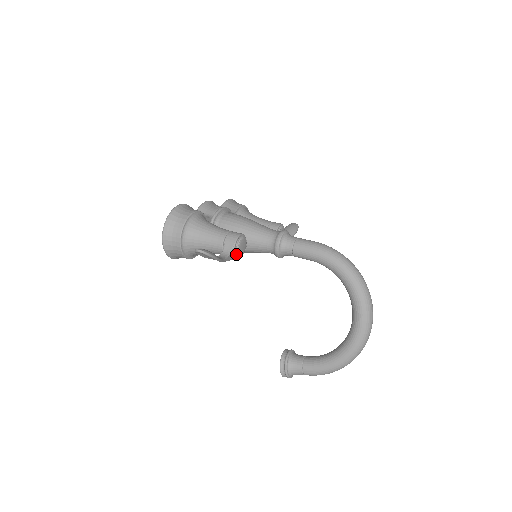
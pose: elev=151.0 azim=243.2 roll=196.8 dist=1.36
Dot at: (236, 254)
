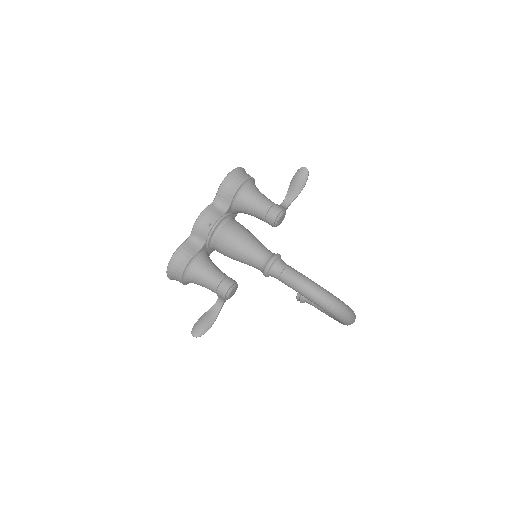
Dot at: (229, 298)
